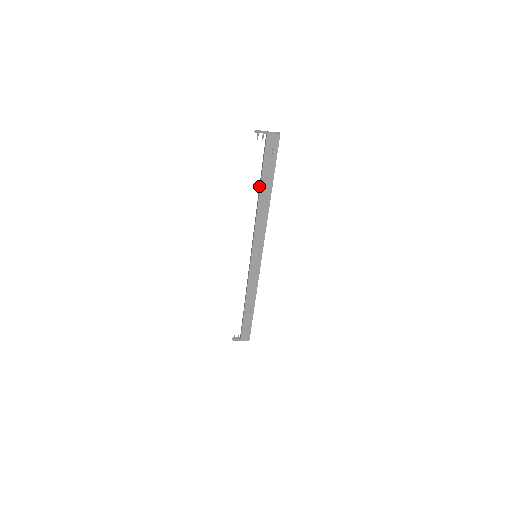
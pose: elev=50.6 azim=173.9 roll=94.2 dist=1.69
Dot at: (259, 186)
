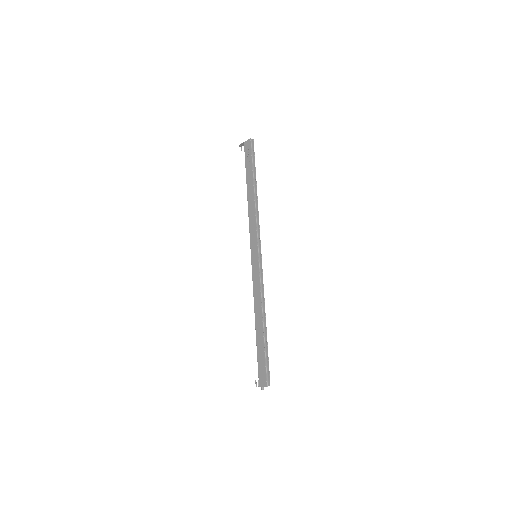
Dot at: occluded
